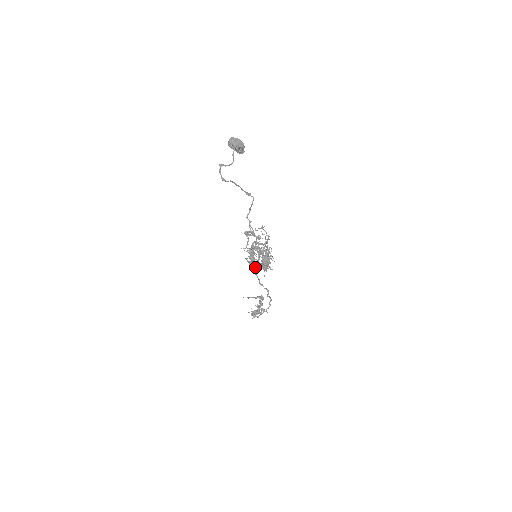
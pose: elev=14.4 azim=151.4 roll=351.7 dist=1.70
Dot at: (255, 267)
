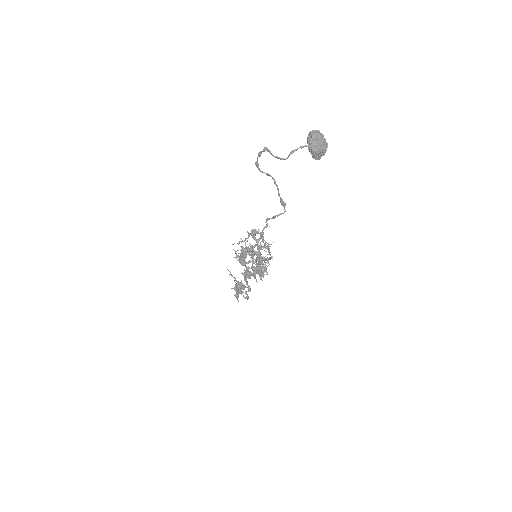
Dot at: occluded
